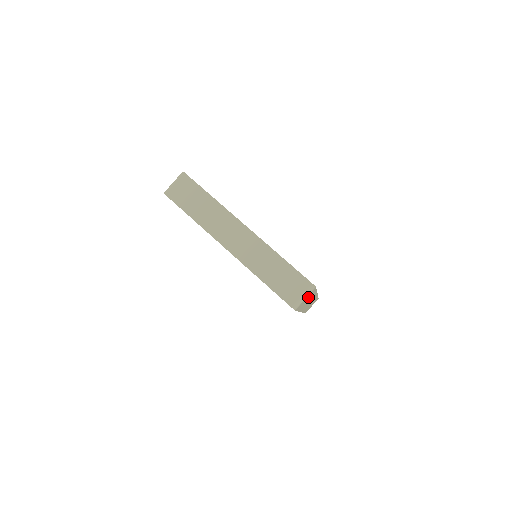
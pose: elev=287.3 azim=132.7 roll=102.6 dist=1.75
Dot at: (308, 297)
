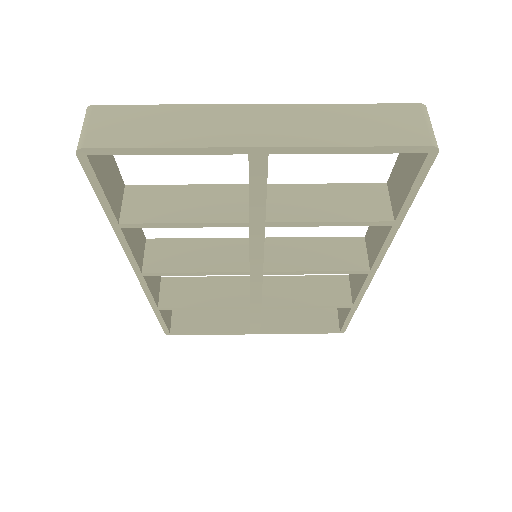
Dot at: occluded
